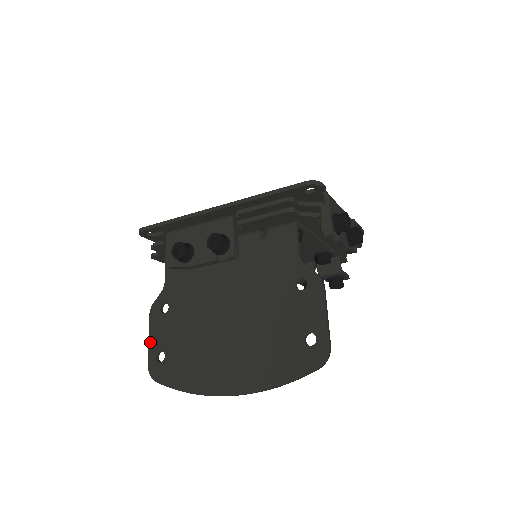
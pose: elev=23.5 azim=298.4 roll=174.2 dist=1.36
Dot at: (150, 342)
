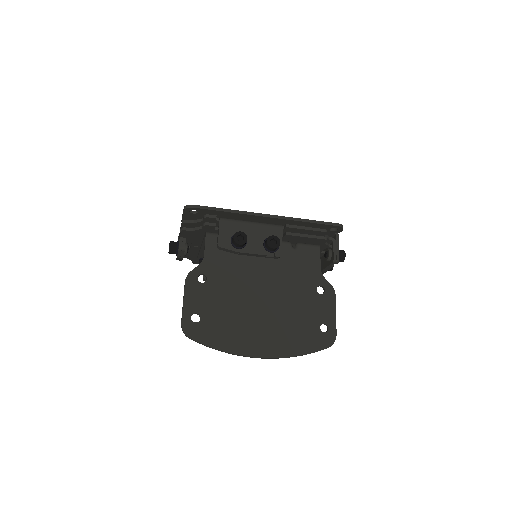
Dot at: (185, 304)
